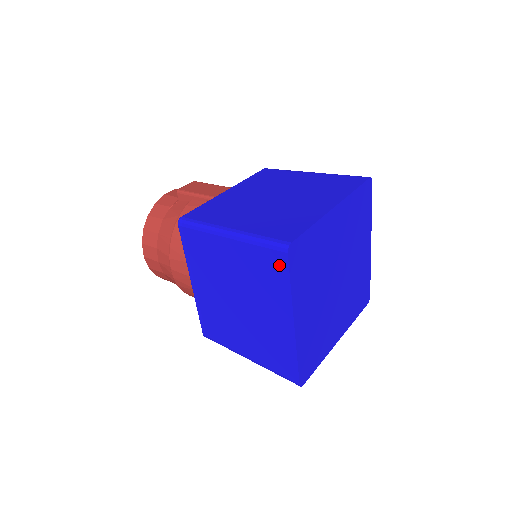
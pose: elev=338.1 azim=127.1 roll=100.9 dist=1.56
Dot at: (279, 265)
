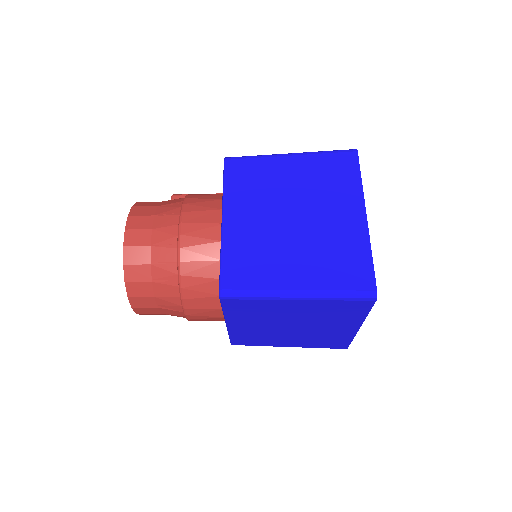
Dot at: (349, 163)
